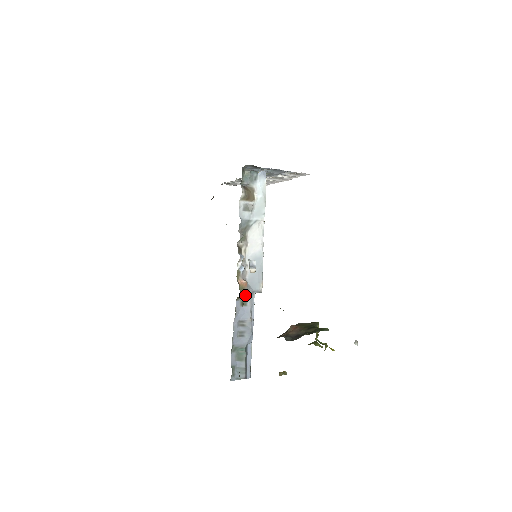
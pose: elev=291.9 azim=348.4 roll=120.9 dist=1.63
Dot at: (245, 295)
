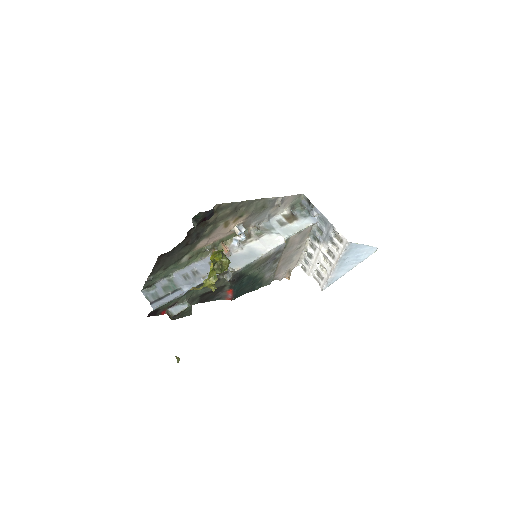
Dot at: occluded
